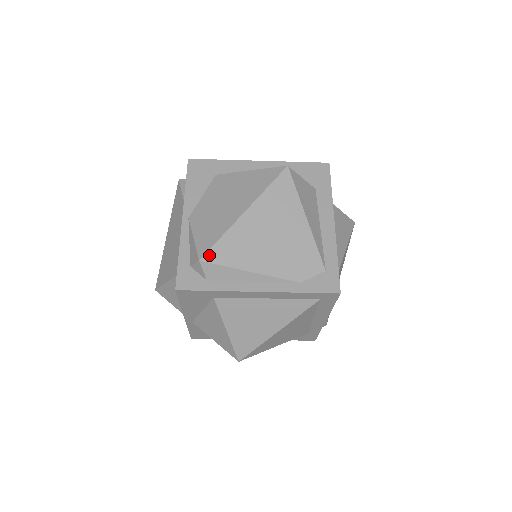
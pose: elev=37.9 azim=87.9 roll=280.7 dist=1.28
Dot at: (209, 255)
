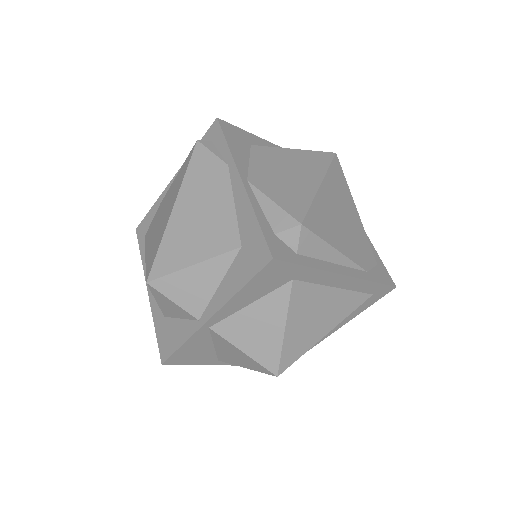
Dot at: (307, 220)
